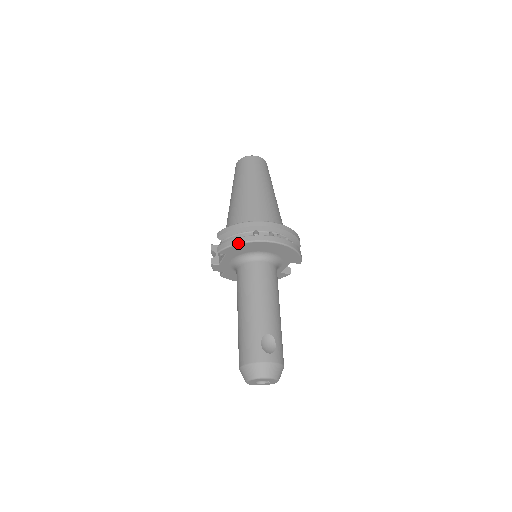
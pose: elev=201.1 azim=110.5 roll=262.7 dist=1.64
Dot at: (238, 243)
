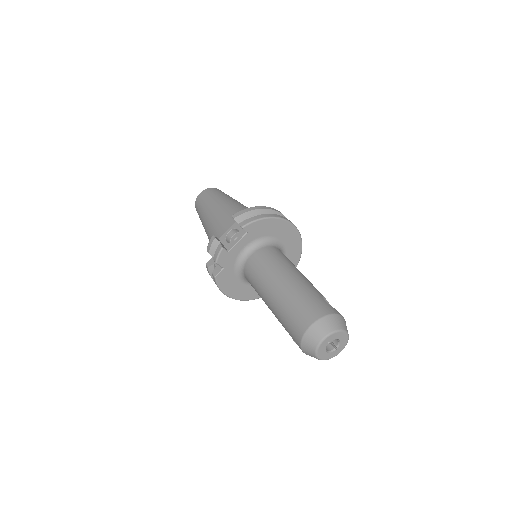
Dot at: (268, 217)
